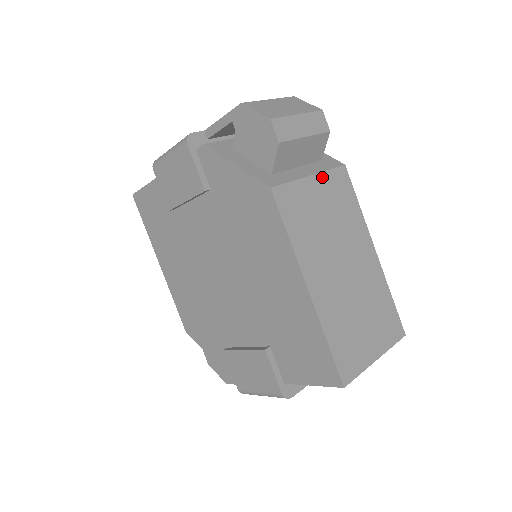
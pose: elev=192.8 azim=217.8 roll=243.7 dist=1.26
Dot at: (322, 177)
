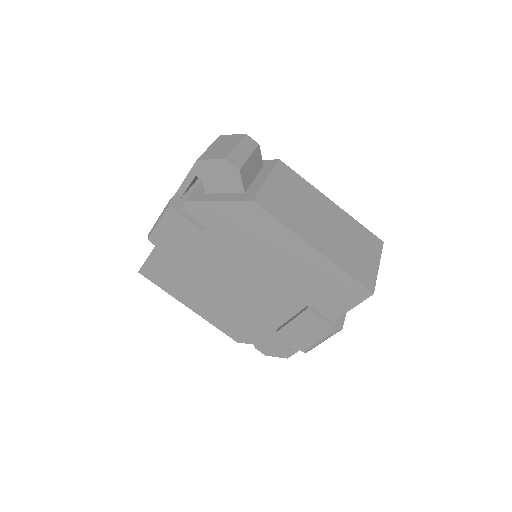
Dot at: (273, 176)
